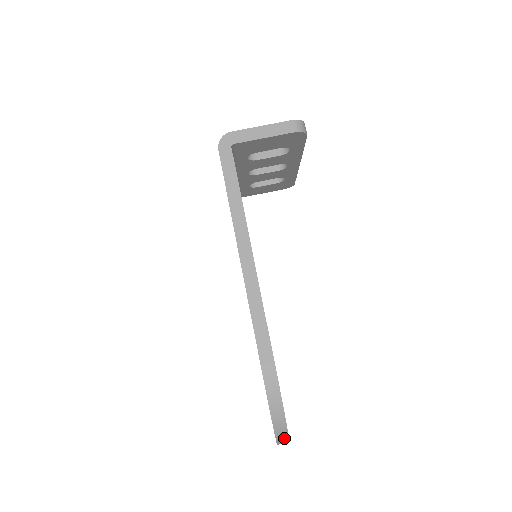
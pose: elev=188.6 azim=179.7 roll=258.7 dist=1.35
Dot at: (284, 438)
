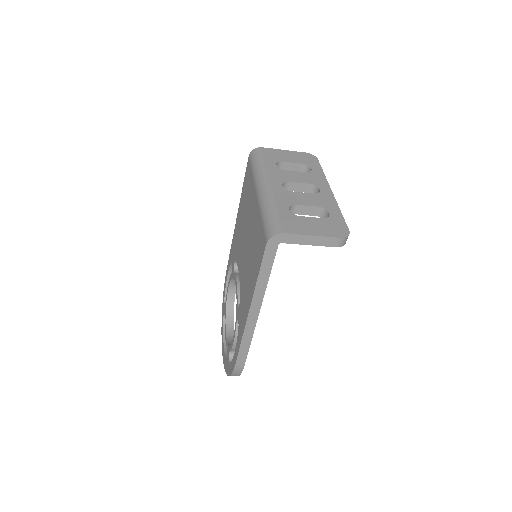
Dot at: occluded
